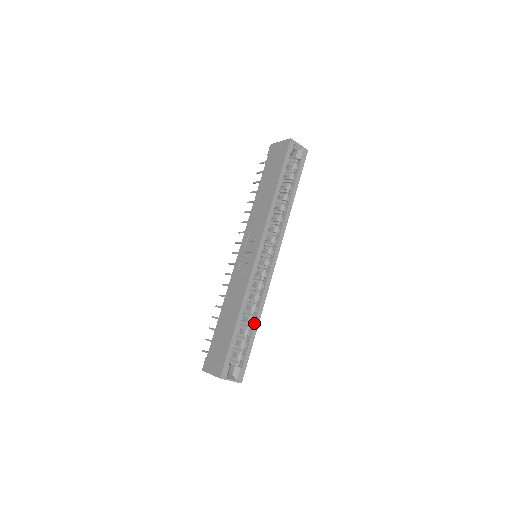
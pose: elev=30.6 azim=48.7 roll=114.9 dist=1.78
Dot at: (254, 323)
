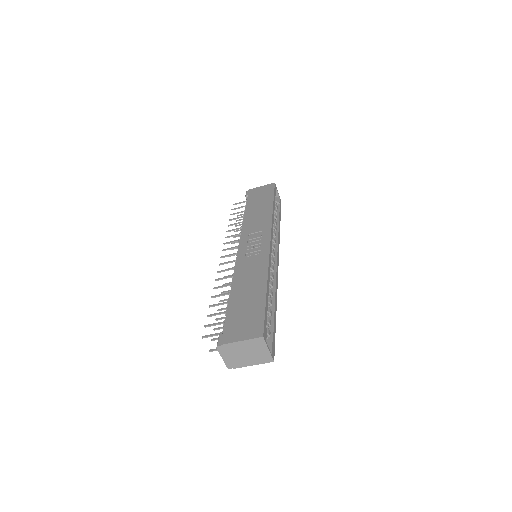
Dot at: (274, 304)
